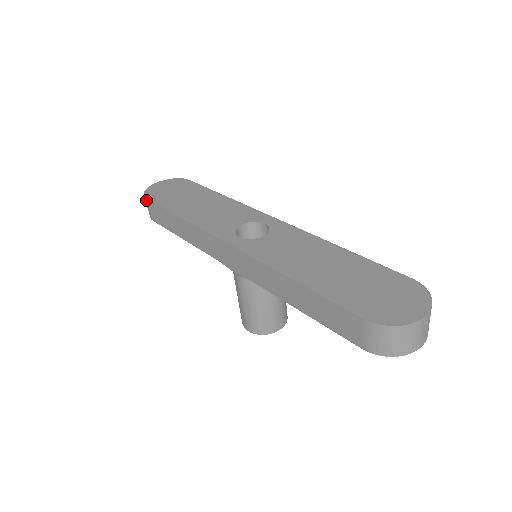
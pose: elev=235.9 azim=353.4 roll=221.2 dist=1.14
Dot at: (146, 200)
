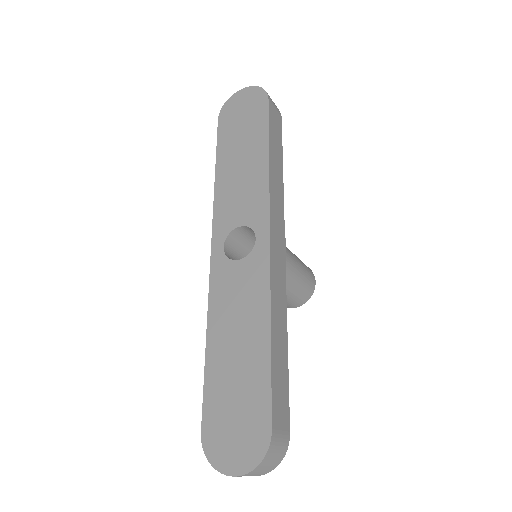
Dot at: (220, 119)
